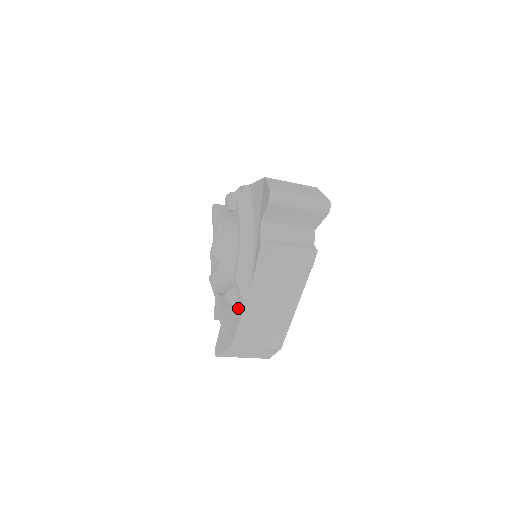
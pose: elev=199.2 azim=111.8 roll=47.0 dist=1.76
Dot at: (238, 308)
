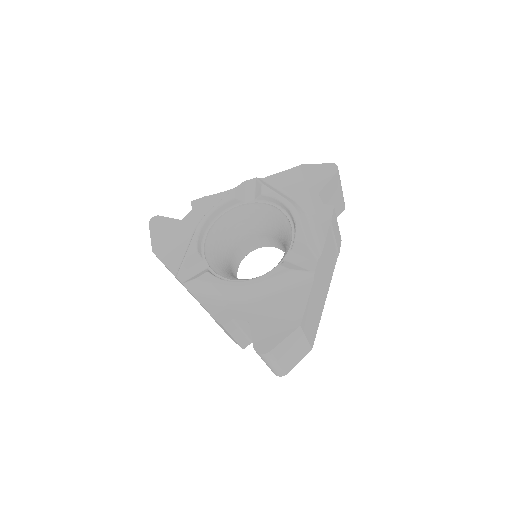
Dot at: (308, 276)
